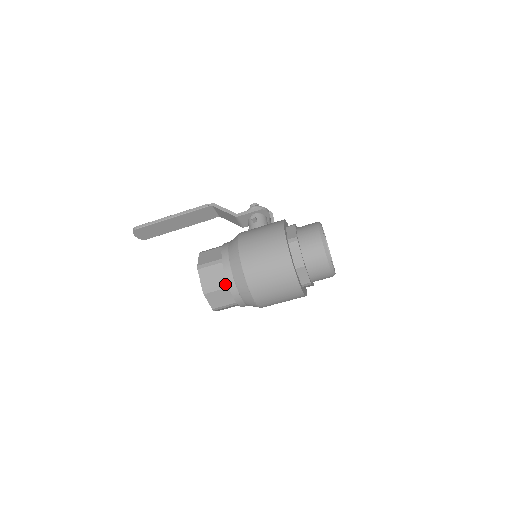
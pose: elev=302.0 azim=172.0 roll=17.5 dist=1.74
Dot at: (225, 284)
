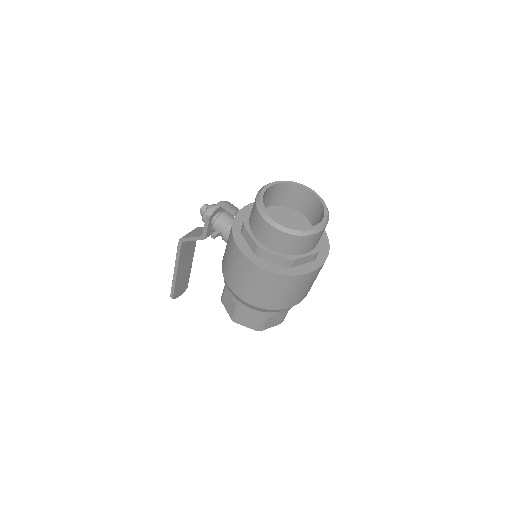
Dot at: (263, 317)
